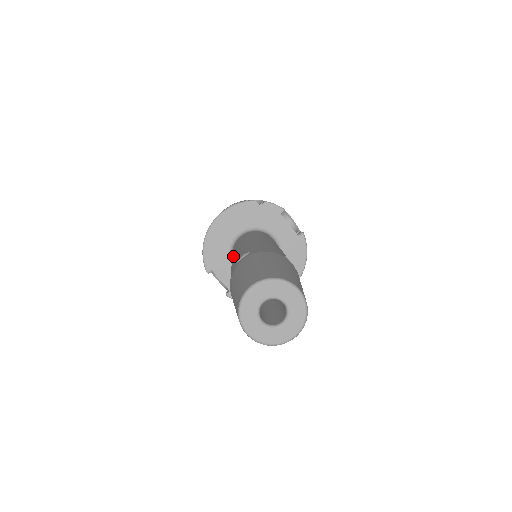
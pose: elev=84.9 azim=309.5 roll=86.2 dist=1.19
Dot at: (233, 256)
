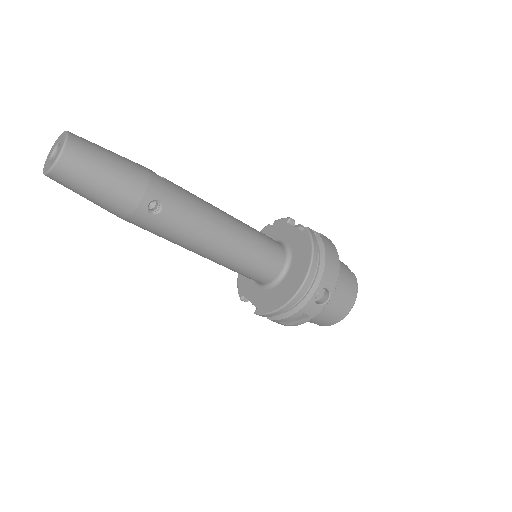
Dot at: occluded
